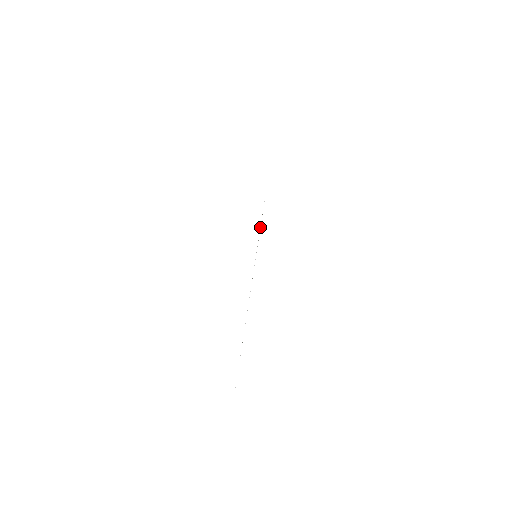
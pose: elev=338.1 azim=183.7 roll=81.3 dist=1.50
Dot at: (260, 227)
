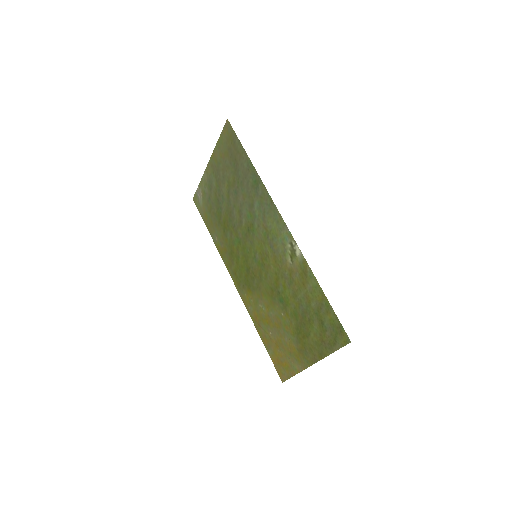
Dot at: (316, 300)
